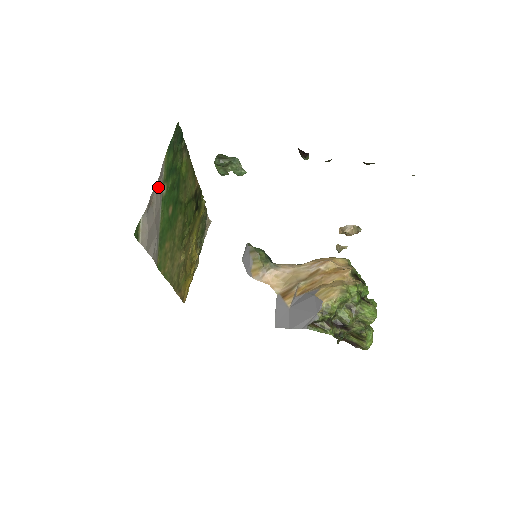
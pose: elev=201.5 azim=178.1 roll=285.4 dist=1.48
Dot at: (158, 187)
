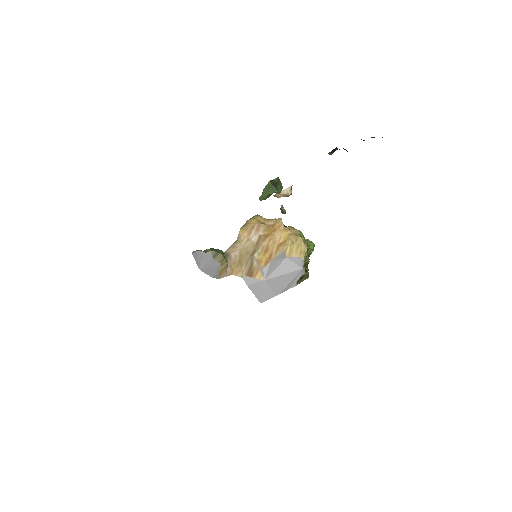
Dot at: occluded
